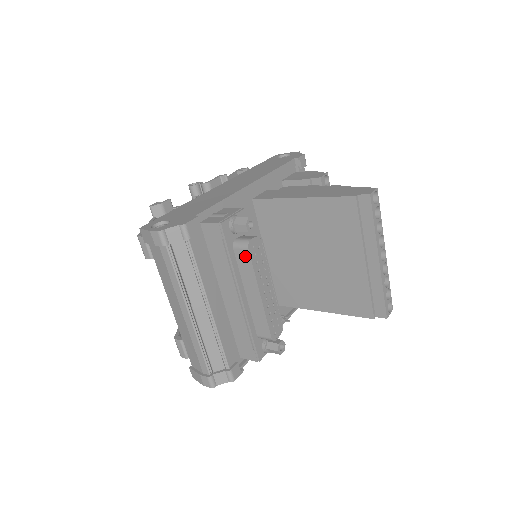
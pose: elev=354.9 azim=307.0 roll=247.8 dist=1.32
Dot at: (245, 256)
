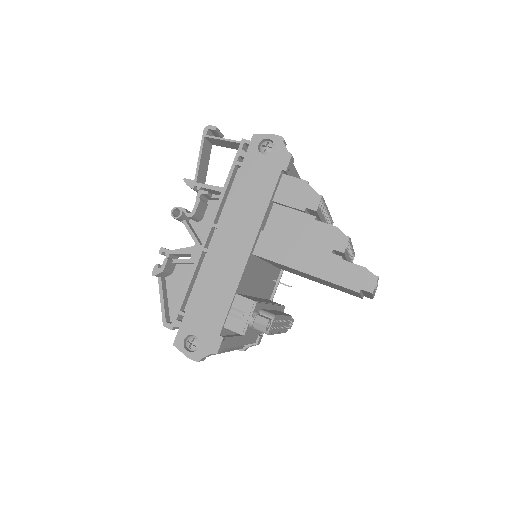
Dot at: occluded
